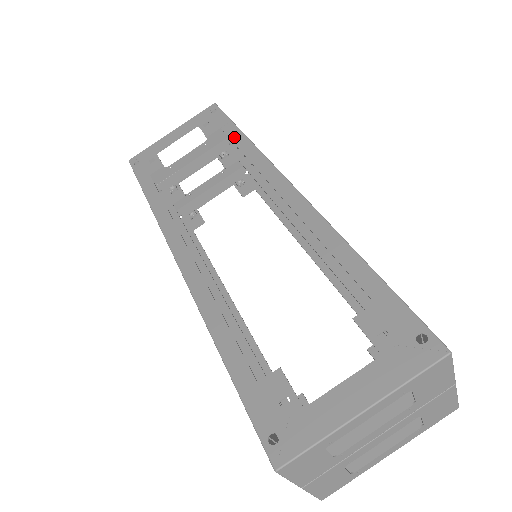
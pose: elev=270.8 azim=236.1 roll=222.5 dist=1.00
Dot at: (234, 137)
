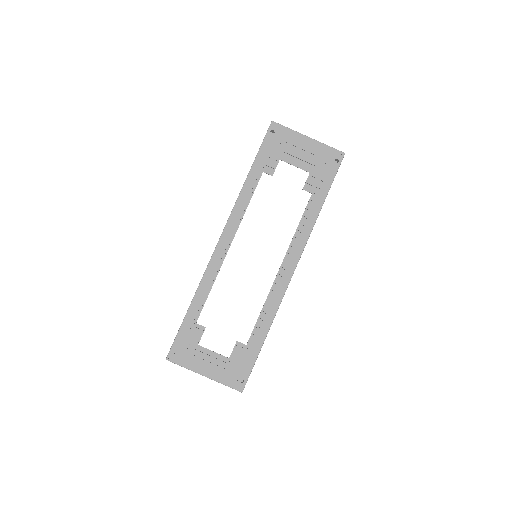
Dot at: (318, 200)
